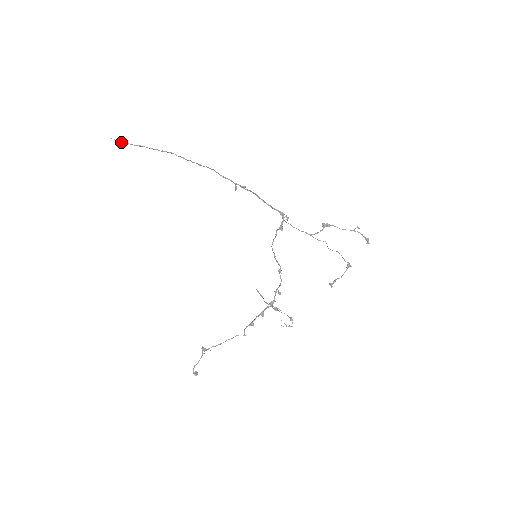
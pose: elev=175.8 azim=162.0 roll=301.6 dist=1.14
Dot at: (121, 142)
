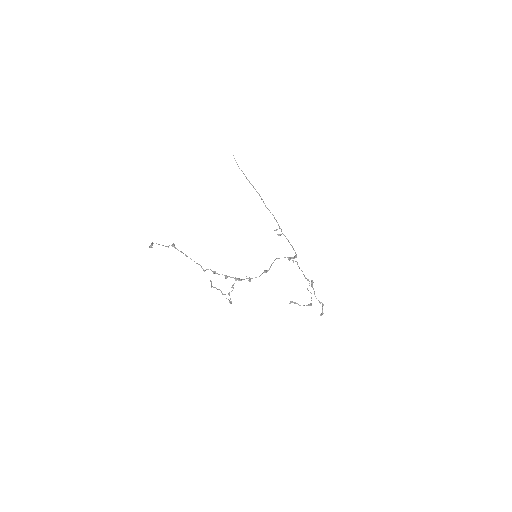
Dot at: (235, 160)
